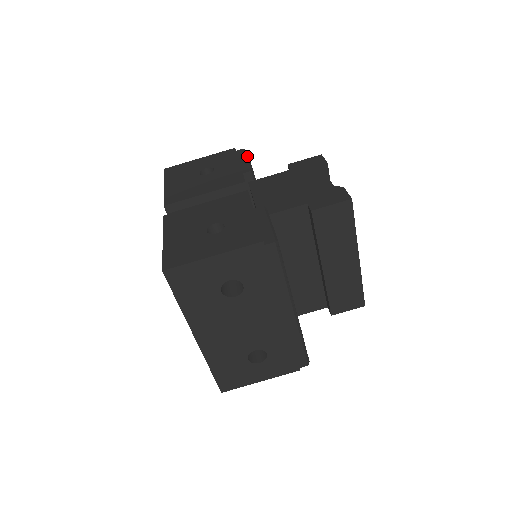
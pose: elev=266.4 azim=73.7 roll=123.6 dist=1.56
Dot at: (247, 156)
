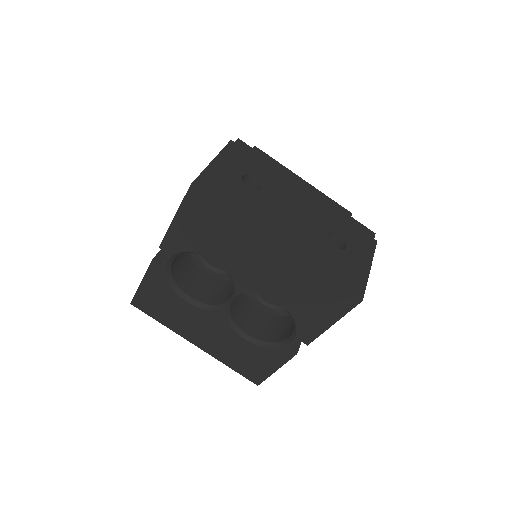
Dot at: occluded
